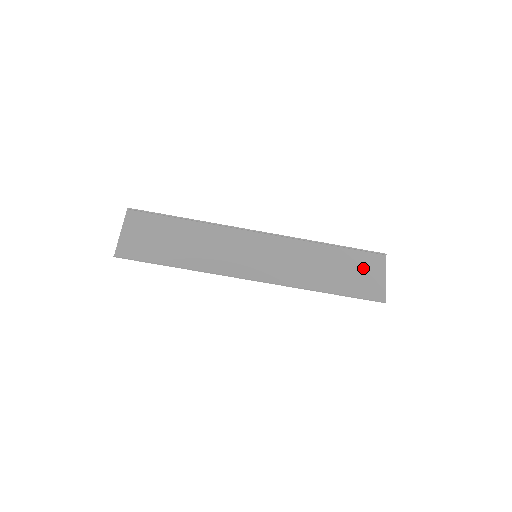
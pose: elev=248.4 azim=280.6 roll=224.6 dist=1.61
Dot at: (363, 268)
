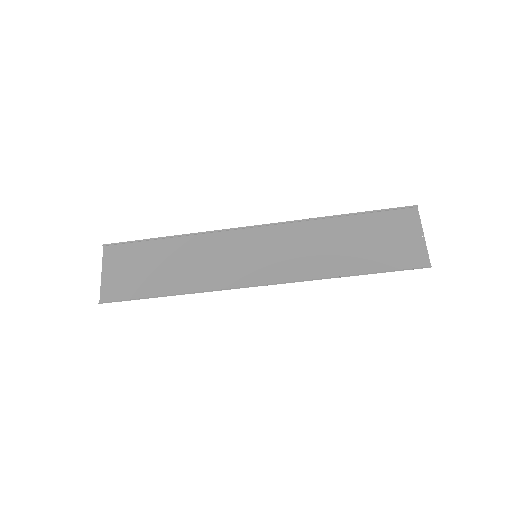
Dot at: (391, 232)
